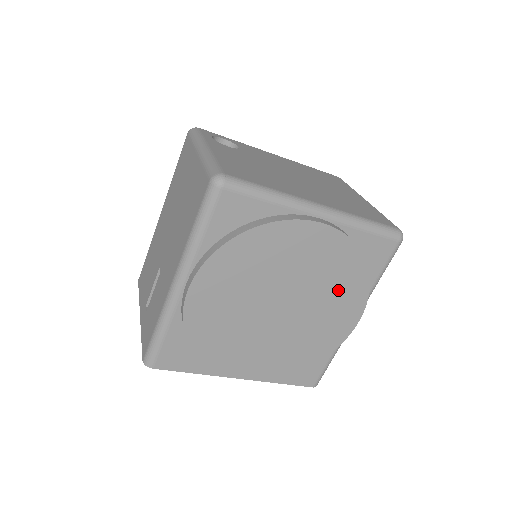
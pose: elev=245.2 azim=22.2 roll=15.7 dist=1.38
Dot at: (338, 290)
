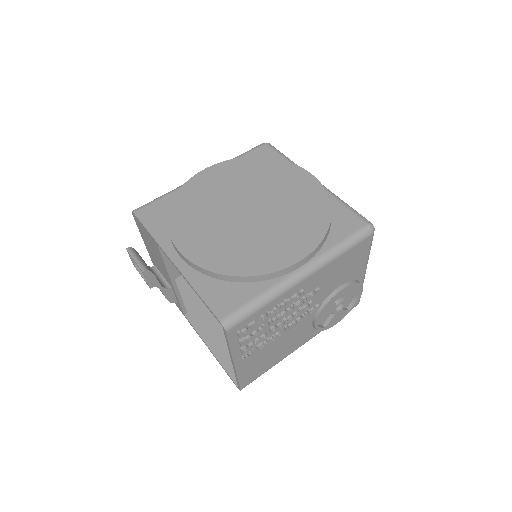
Dot at: (299, 222)
